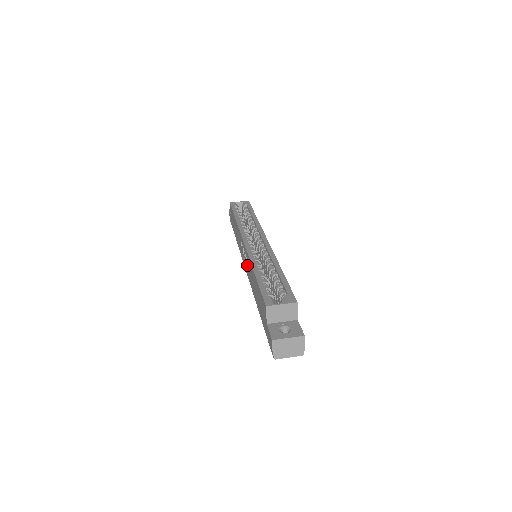
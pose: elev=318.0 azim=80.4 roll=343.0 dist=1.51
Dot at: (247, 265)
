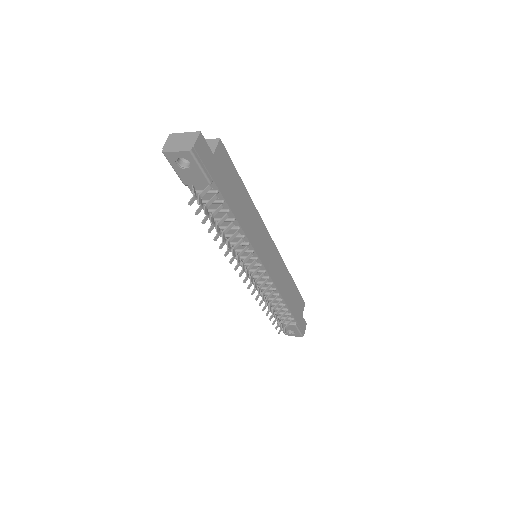
Dot at: occluded
